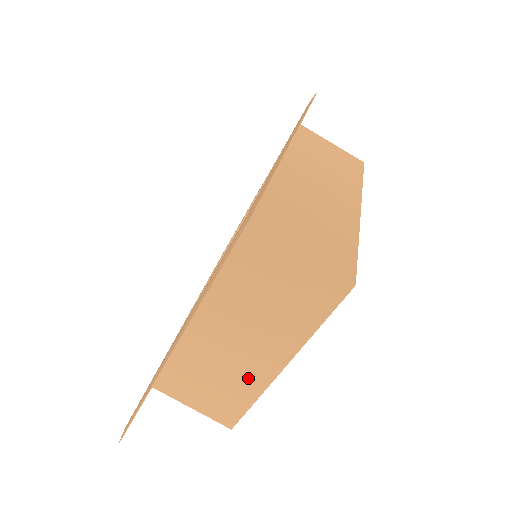
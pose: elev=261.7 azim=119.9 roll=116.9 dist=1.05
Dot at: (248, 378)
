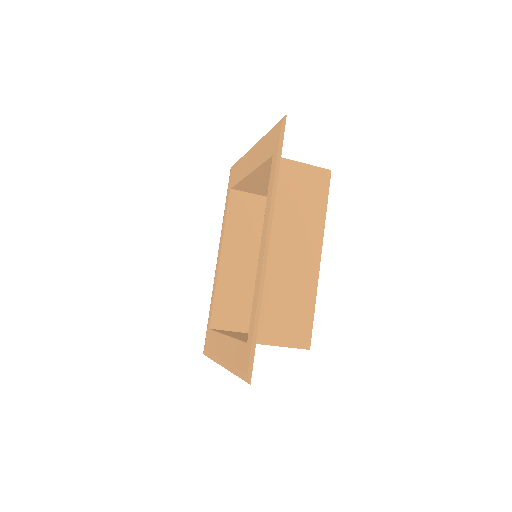
Dot at: occluded
